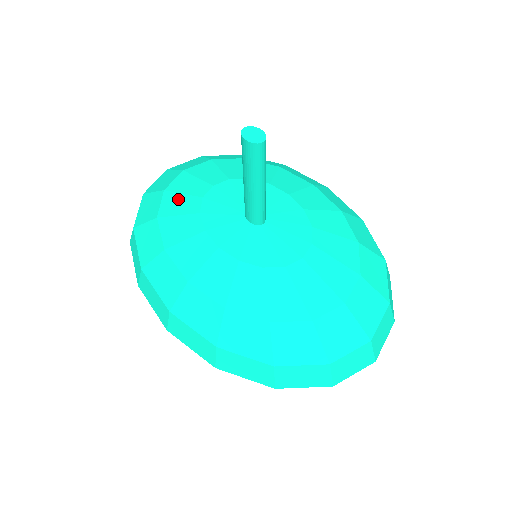
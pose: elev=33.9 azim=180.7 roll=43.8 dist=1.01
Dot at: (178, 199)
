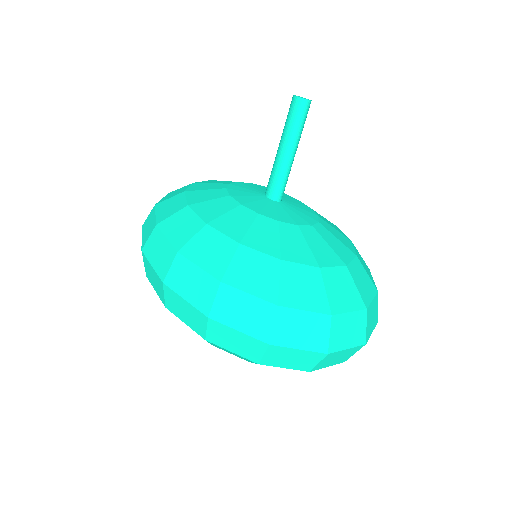
Dot at: (218, 181)
